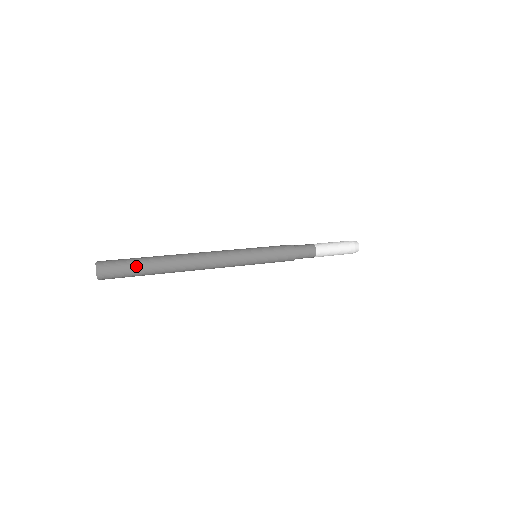
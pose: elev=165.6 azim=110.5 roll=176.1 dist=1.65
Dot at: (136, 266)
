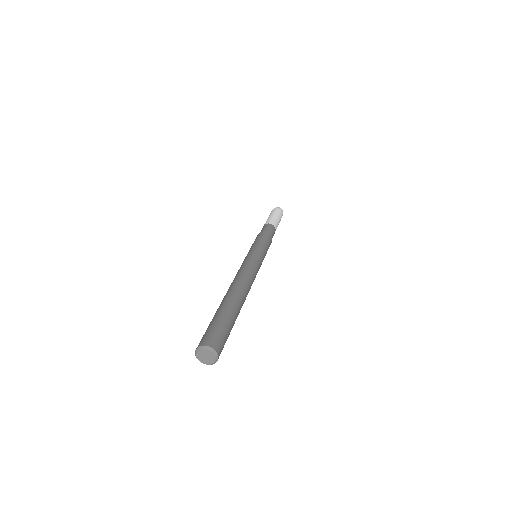
Dot at: (226, 320)
